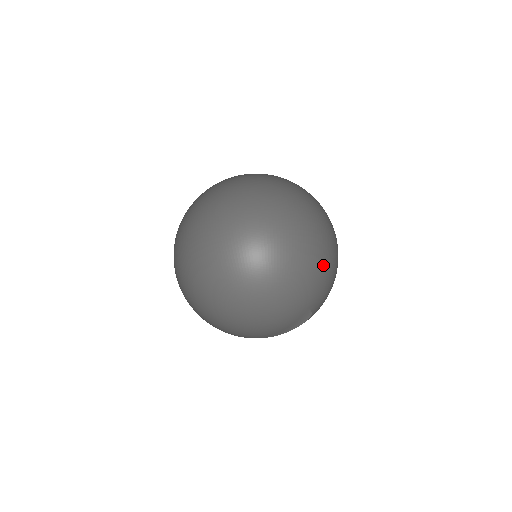
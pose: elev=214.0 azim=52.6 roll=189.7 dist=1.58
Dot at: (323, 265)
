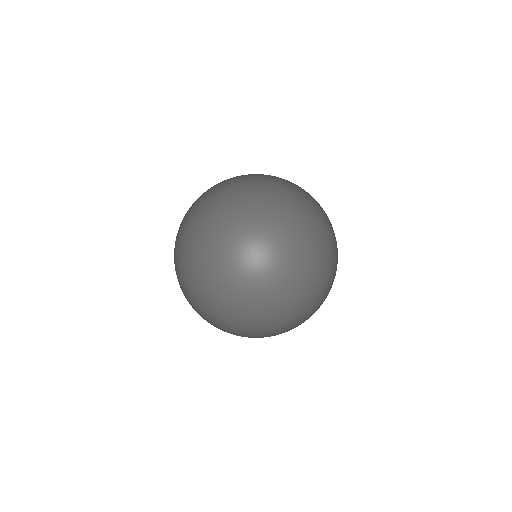
Dot at: occluded
